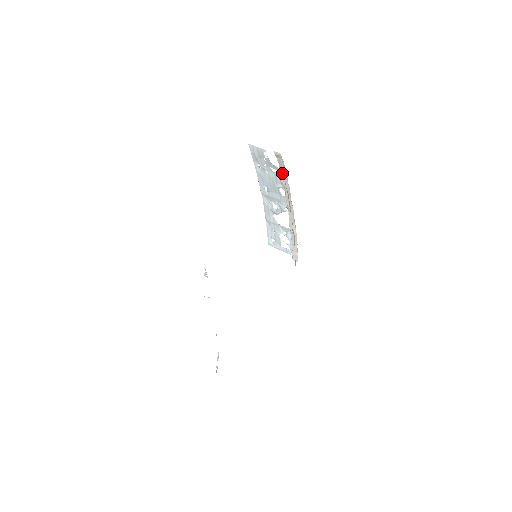
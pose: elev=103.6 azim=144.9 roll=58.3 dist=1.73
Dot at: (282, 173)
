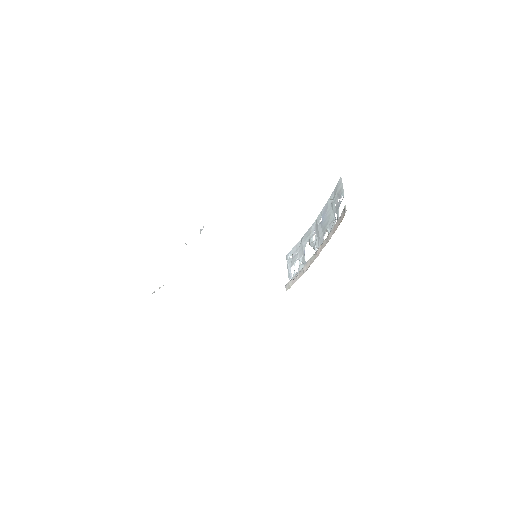
Dot at: (336, 224)
